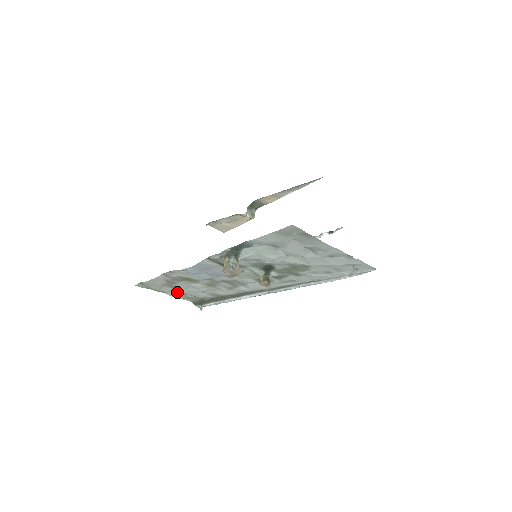
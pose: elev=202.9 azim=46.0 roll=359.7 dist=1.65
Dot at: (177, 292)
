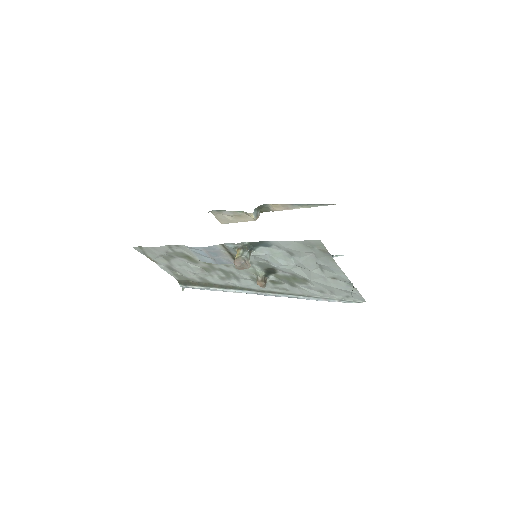
Dot at: (169, 266)
